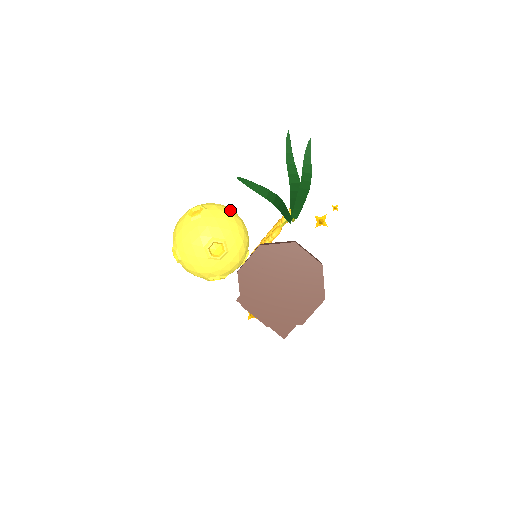
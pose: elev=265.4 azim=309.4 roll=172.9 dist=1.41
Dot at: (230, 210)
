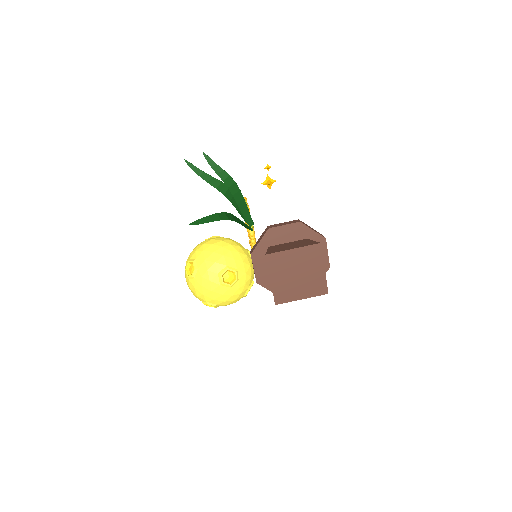
Dot at: (208, 242)
